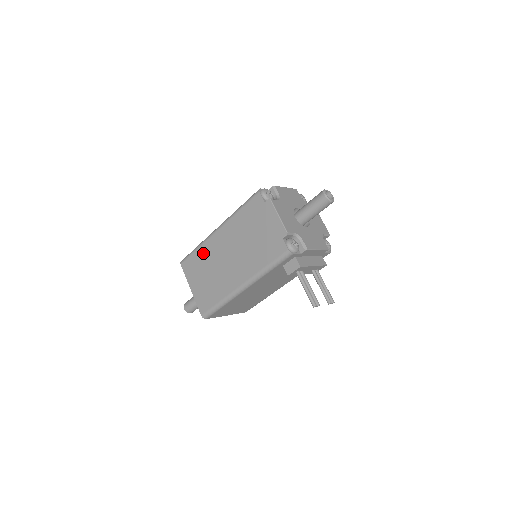
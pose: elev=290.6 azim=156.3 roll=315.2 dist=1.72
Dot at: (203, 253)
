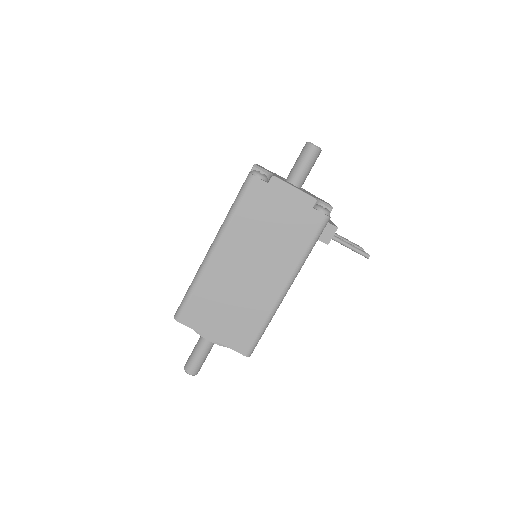
Dot at: (207, 287)
